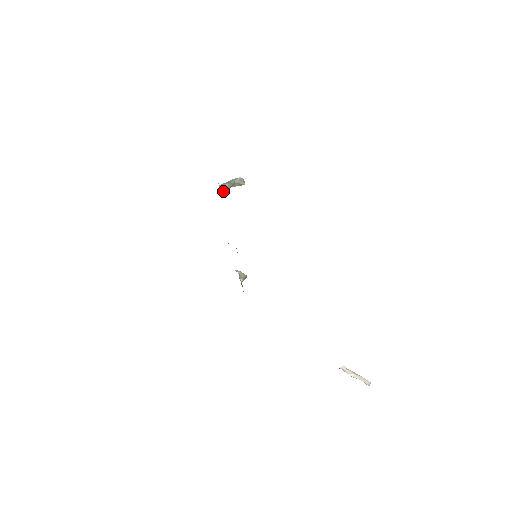
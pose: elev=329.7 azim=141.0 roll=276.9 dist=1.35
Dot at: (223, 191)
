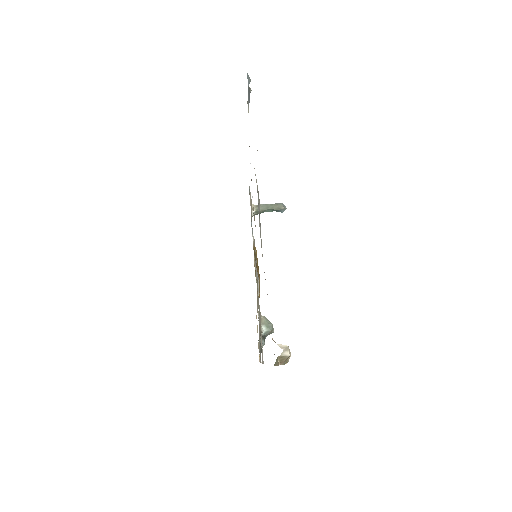
Dot at: (255, 209)
